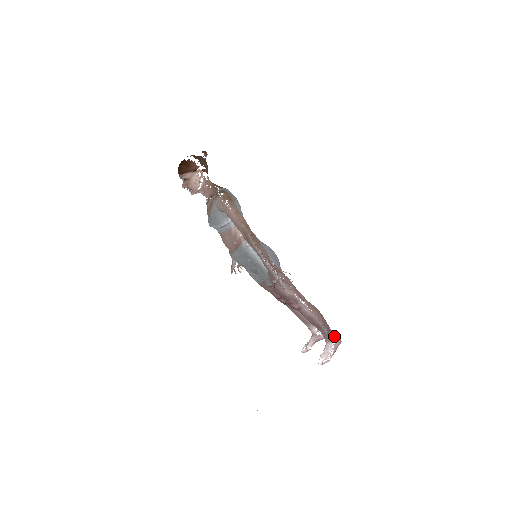
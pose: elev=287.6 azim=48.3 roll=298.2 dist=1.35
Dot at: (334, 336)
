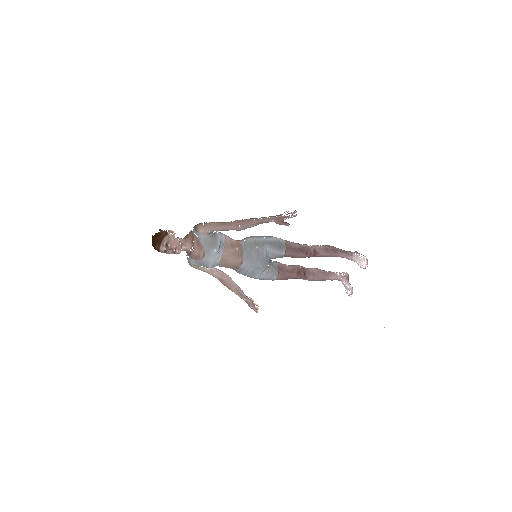
Dot at: (349, 252)
